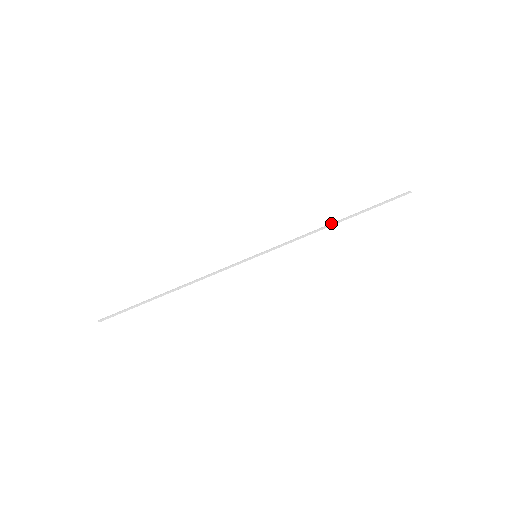
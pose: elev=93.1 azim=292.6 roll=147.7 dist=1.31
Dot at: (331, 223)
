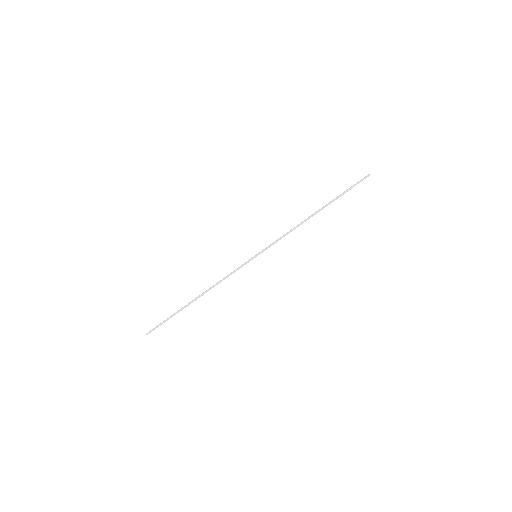
Dot at: (310, 216)
